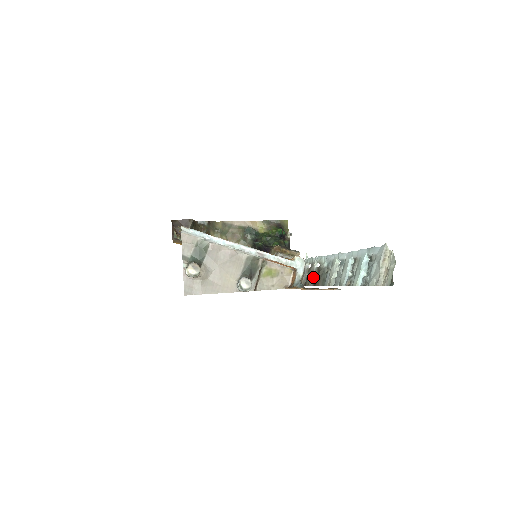
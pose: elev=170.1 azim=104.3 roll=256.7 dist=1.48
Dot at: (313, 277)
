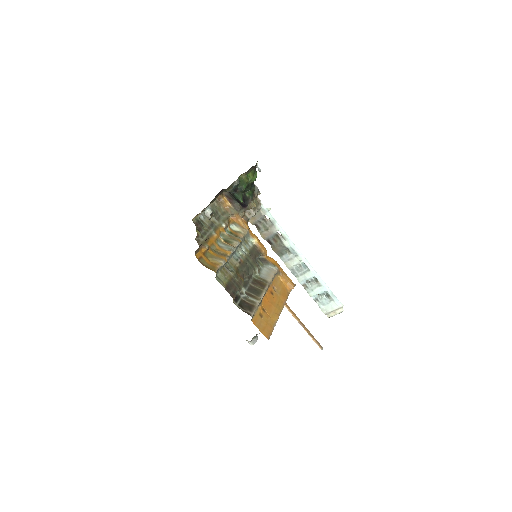
Dot at: (271, 237)
